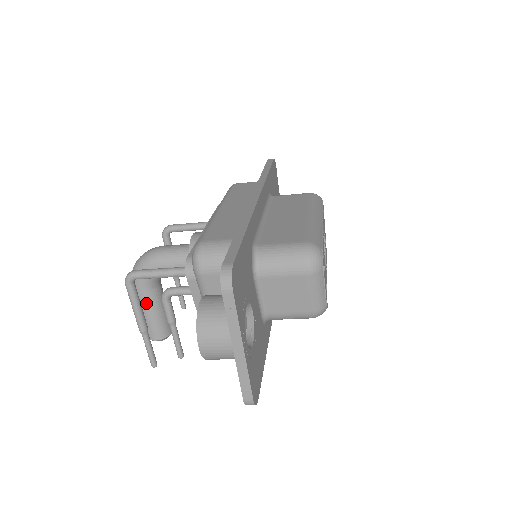
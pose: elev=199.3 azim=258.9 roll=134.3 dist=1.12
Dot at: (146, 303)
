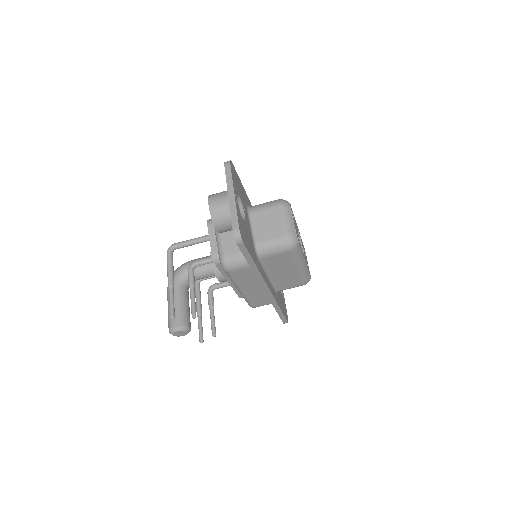
Dot at: (175, 295)
